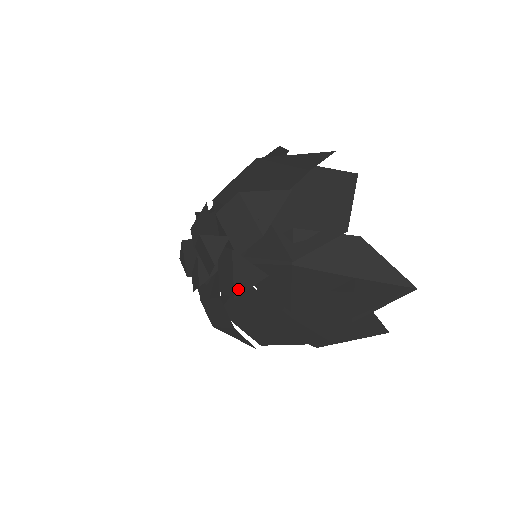
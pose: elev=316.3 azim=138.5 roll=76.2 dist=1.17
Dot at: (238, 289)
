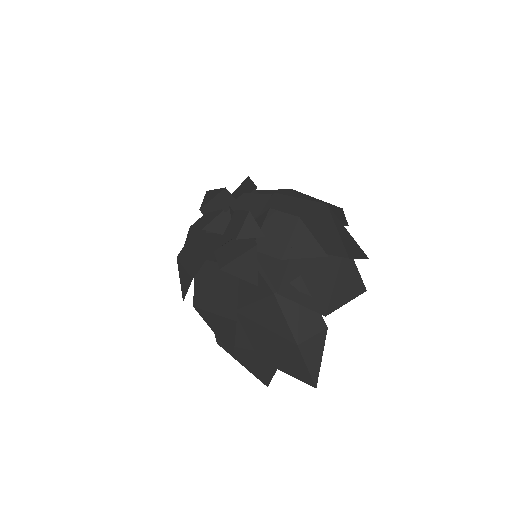
Dot at: (230, 268)
